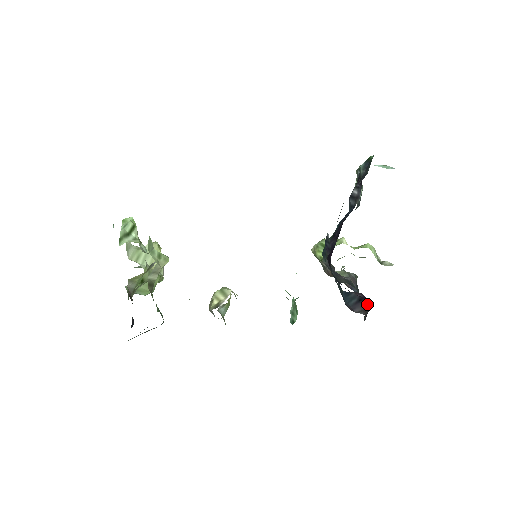
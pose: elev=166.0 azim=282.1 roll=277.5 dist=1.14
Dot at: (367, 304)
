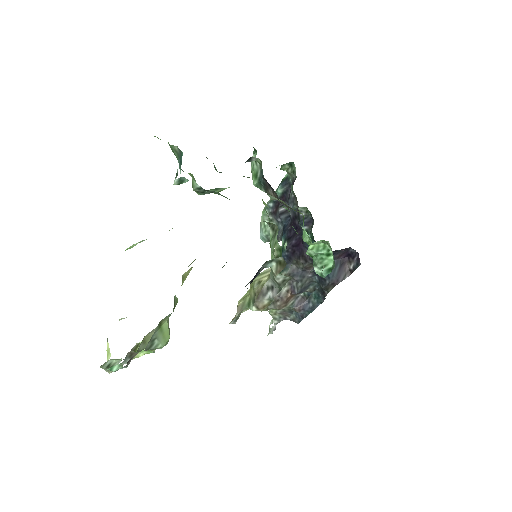
Dot at: (351, 257)
